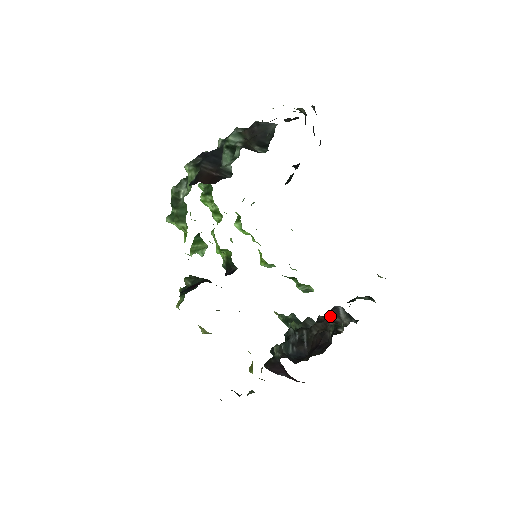
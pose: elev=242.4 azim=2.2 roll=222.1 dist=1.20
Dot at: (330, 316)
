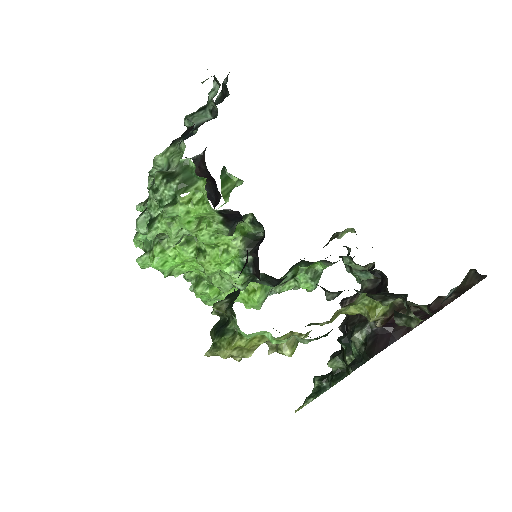
Dot at: (348, 299)
